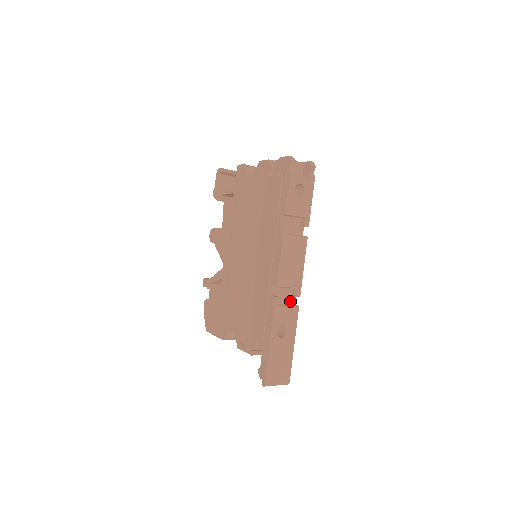
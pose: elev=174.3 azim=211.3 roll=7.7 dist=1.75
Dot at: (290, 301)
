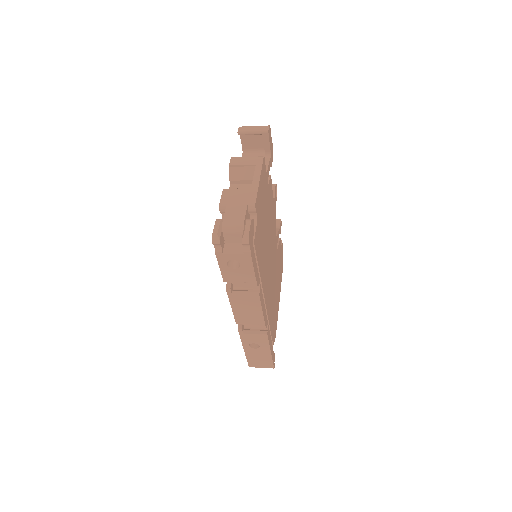
Dot at: occluded
